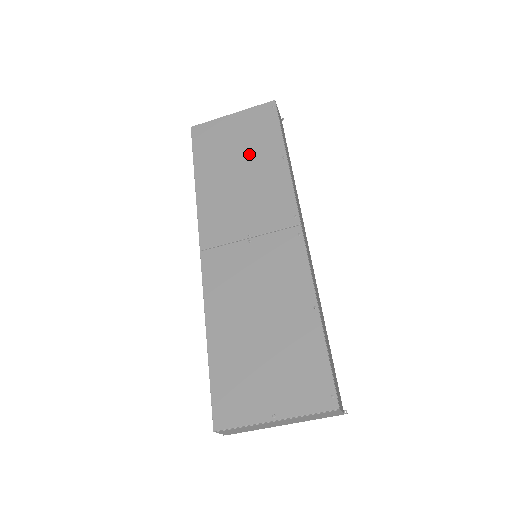
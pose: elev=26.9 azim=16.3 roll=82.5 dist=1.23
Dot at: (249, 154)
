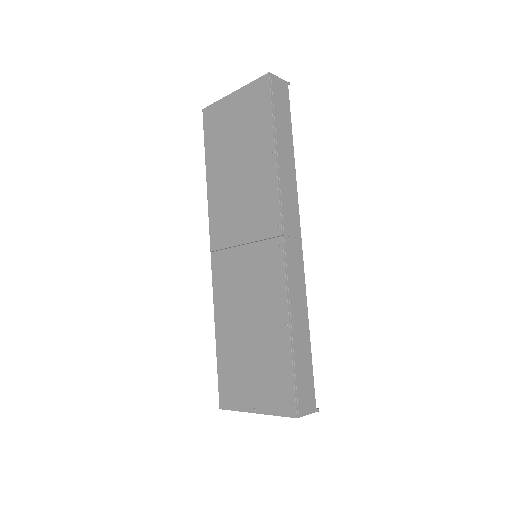
Dot at: (245, 146)
